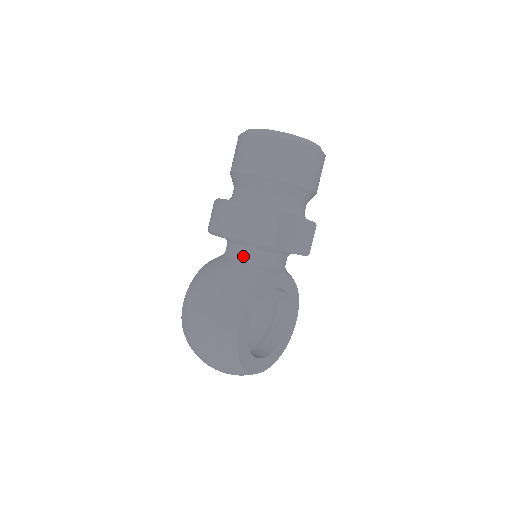
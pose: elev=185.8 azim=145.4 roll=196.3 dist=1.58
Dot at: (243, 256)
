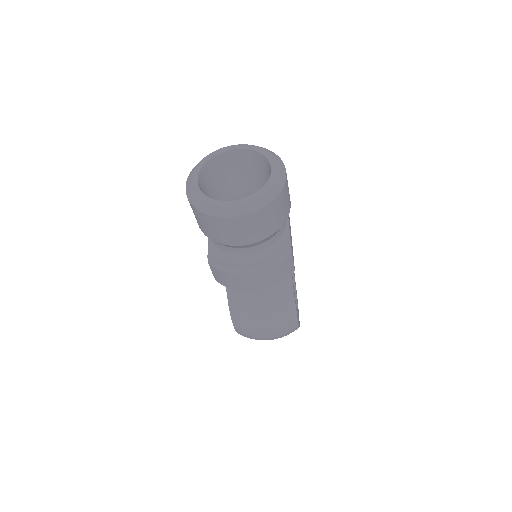
Dot at: occluded
